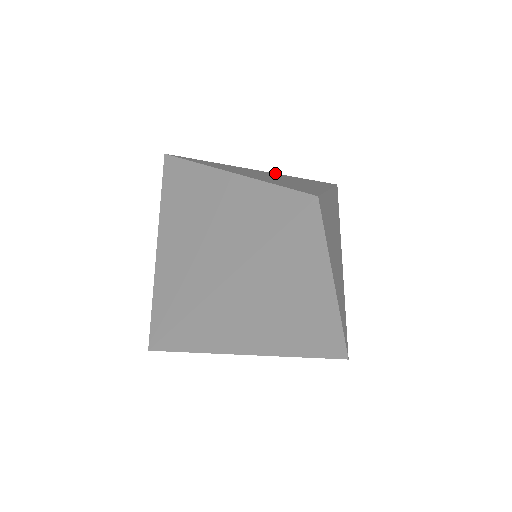
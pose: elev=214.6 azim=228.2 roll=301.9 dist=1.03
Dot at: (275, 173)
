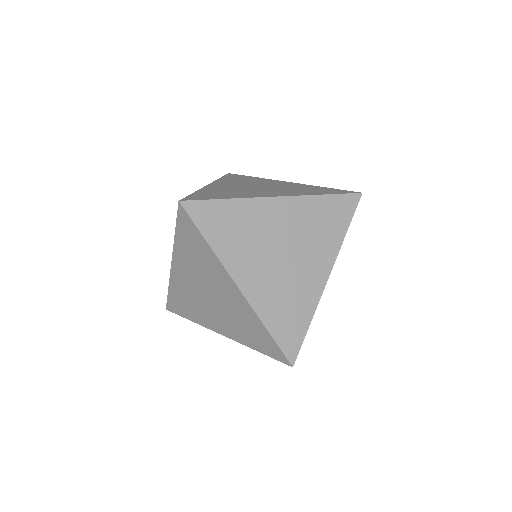
Dot at: occluded
